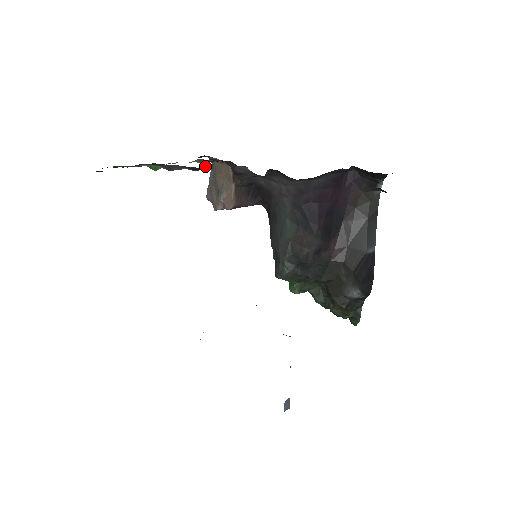
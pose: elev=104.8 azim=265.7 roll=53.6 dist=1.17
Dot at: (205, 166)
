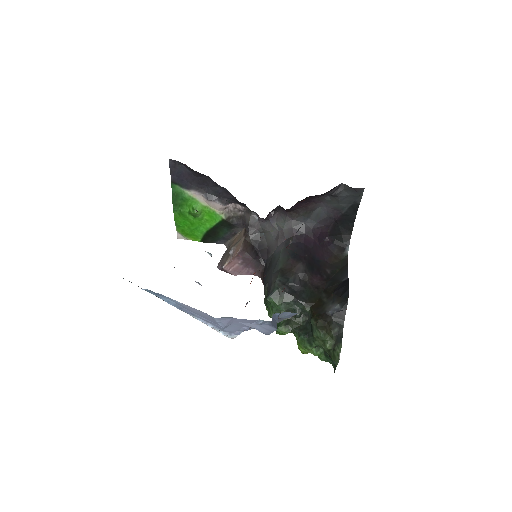
Dot at: (232, 201)
